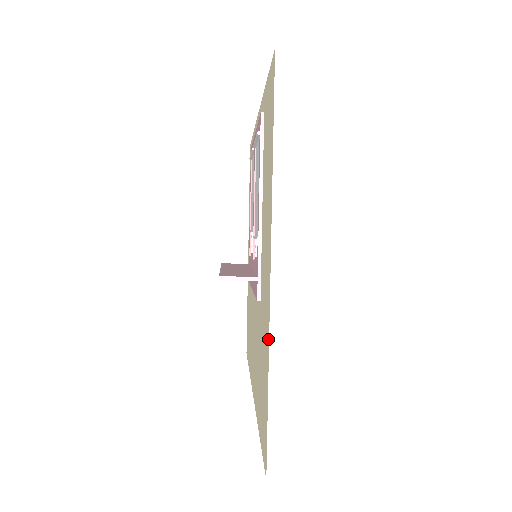
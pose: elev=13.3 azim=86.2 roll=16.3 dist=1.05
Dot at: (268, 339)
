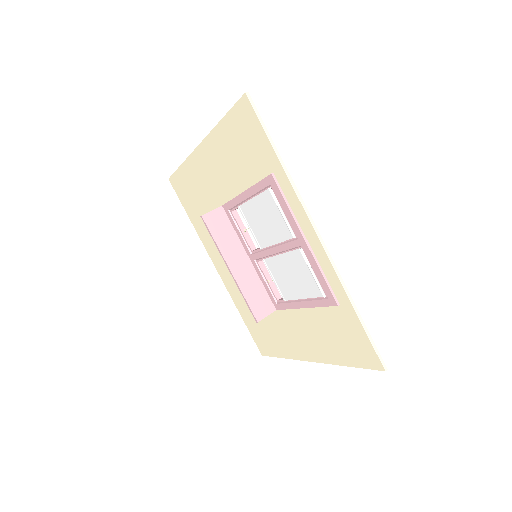
Dot at: (290, 357)
